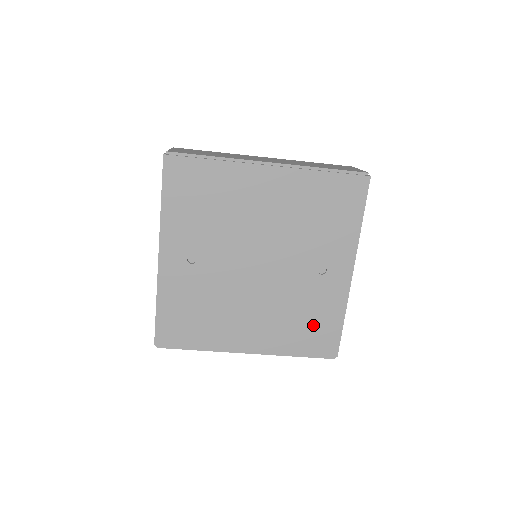
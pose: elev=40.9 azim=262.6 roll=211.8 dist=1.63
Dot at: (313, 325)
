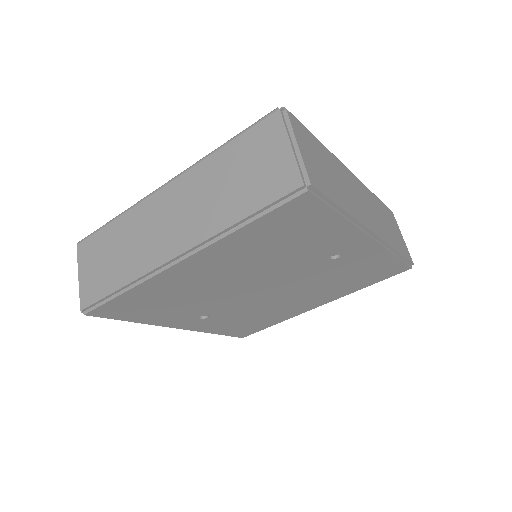
Dot at: (365, 273)
